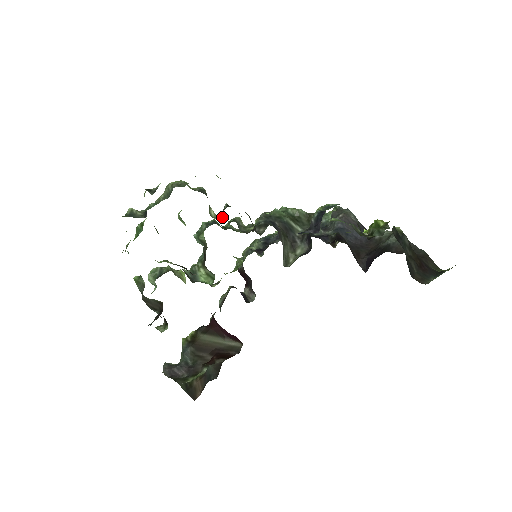
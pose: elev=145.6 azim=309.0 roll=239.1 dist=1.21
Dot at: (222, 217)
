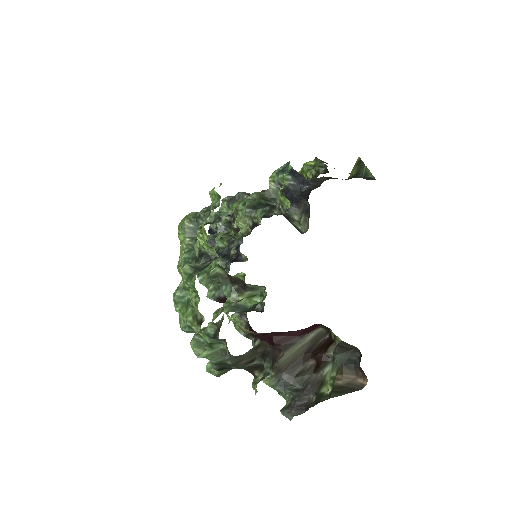
Dot at: (224, 234)
